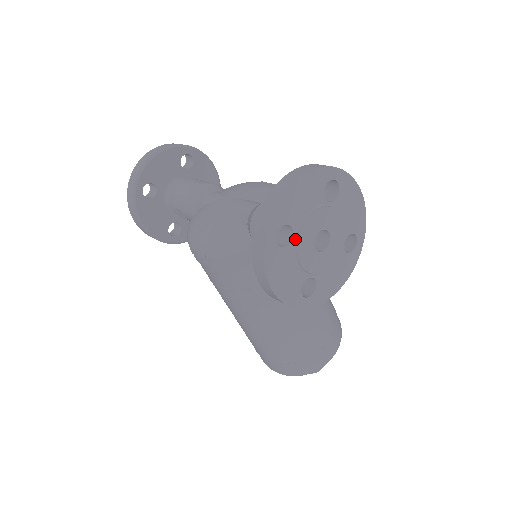
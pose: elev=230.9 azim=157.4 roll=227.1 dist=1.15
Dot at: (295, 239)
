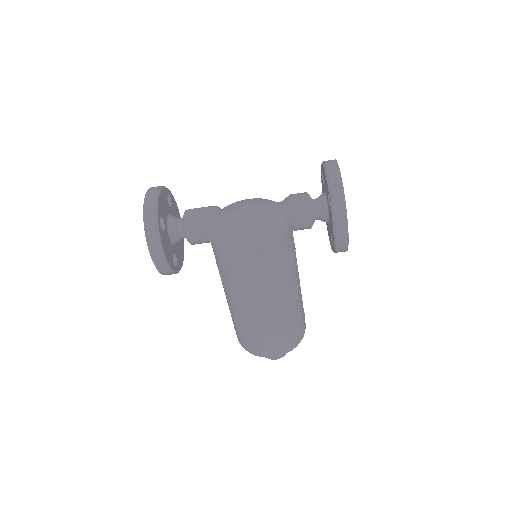
Dot at: occluded
